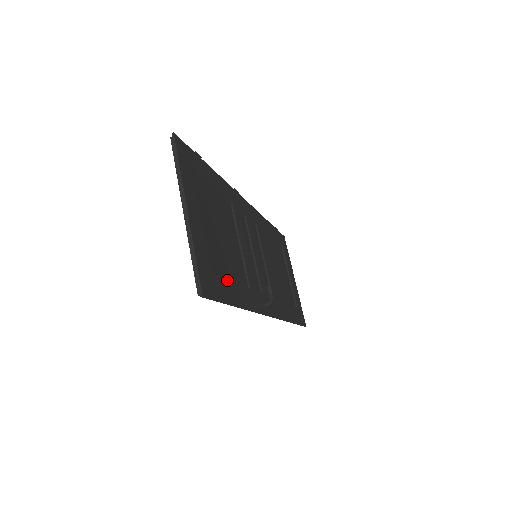
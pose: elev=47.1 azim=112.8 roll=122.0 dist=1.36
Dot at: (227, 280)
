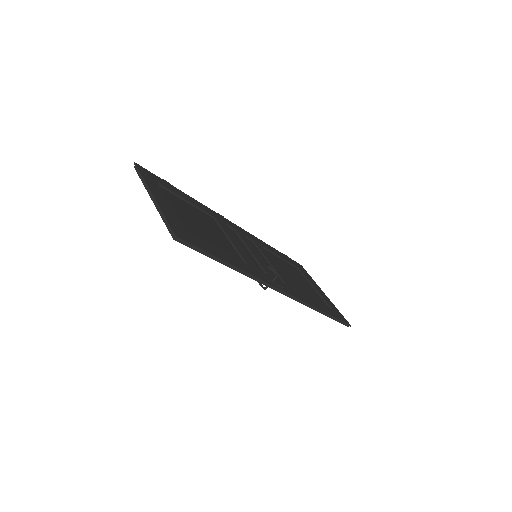
Dot at: (210, 245)
